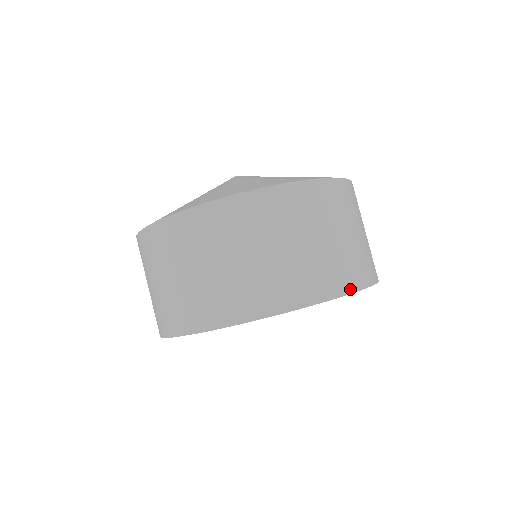
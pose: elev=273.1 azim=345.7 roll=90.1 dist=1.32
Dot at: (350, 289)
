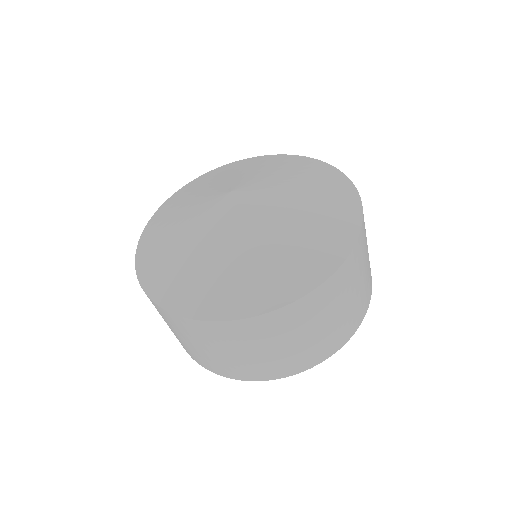
Dot at: (258, 379)
